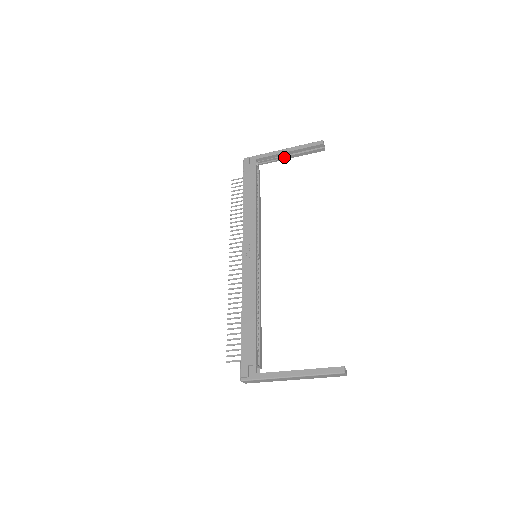
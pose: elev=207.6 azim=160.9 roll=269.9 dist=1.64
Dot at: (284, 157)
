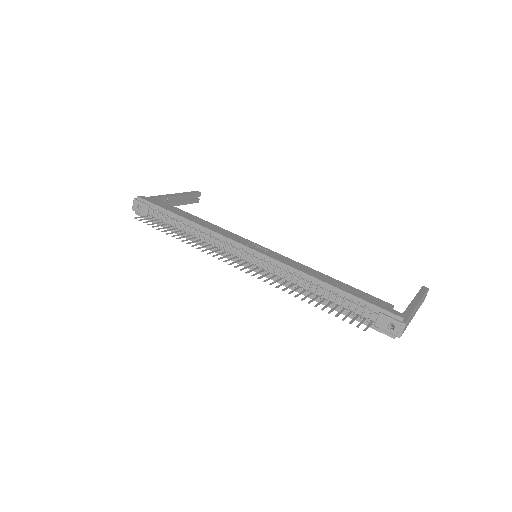
Dot at: (171, 203)
